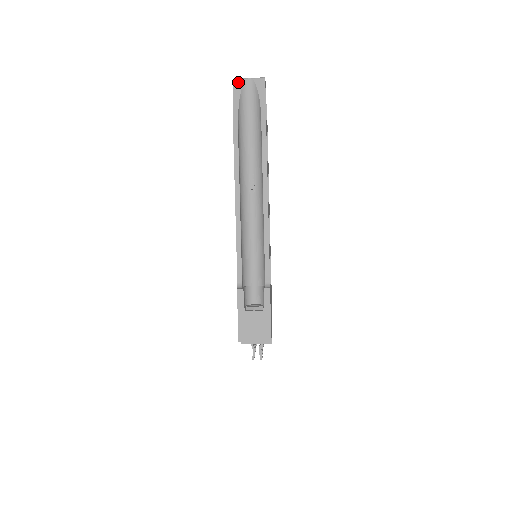
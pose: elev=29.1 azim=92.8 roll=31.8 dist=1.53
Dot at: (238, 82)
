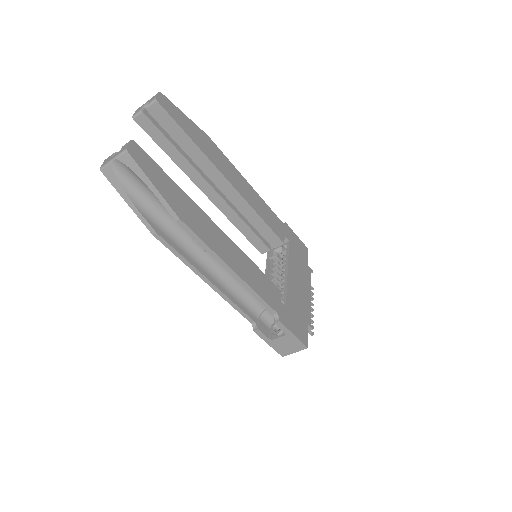
Dot at: (107, 171)
